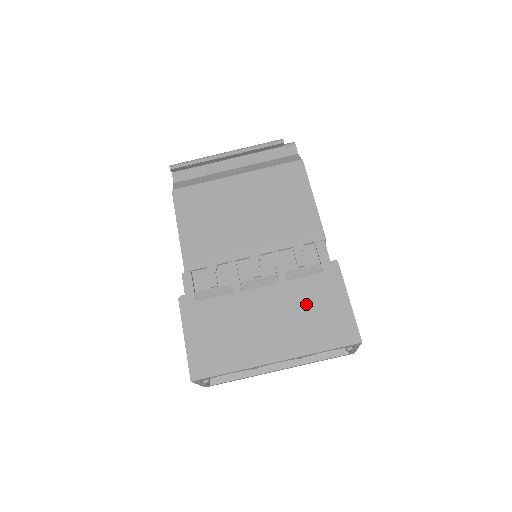
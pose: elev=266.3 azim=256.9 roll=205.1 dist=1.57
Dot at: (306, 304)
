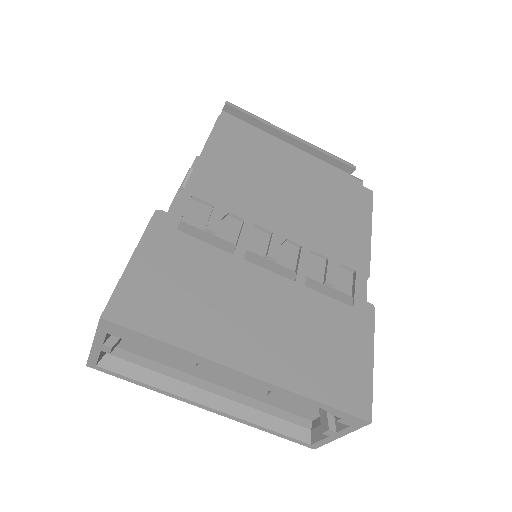
Dot at: (318, 328)
